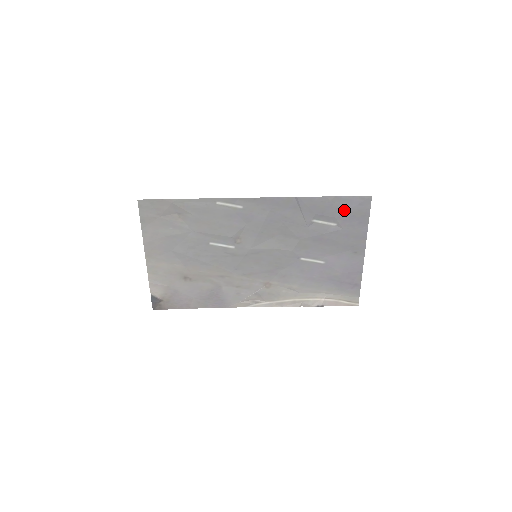
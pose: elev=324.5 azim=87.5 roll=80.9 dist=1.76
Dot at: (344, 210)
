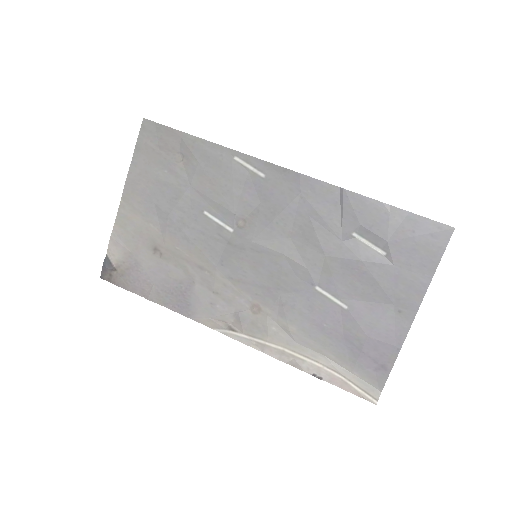
Dot at: (404, 235)
